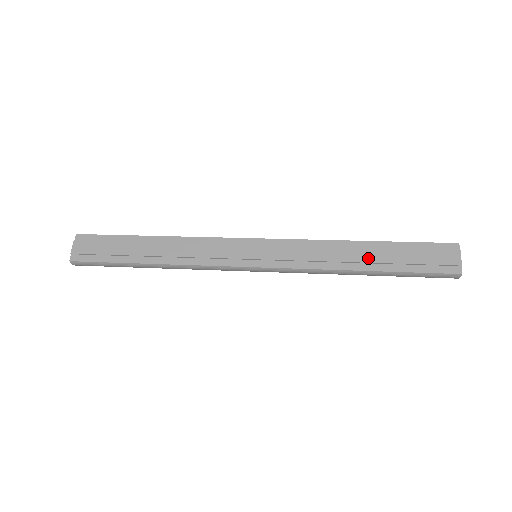
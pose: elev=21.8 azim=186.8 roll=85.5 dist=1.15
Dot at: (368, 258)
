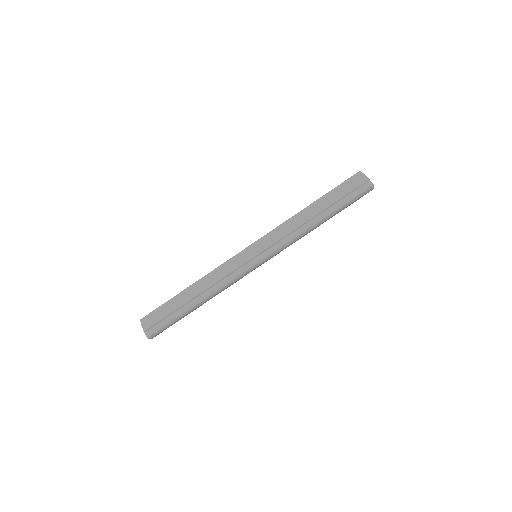
Dot at: (318, 211)
